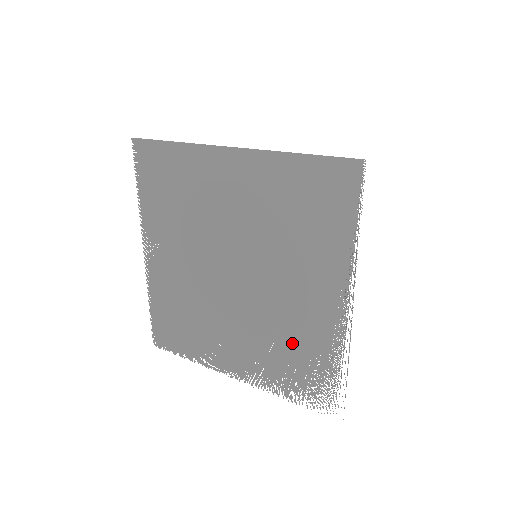
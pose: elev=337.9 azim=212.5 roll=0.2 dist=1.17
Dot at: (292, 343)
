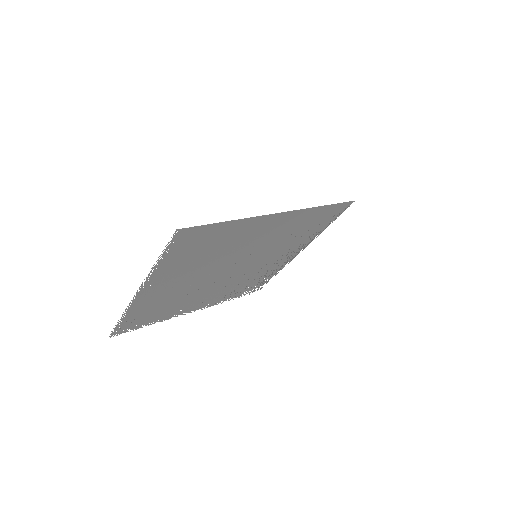
Dot at: (251, 280)
